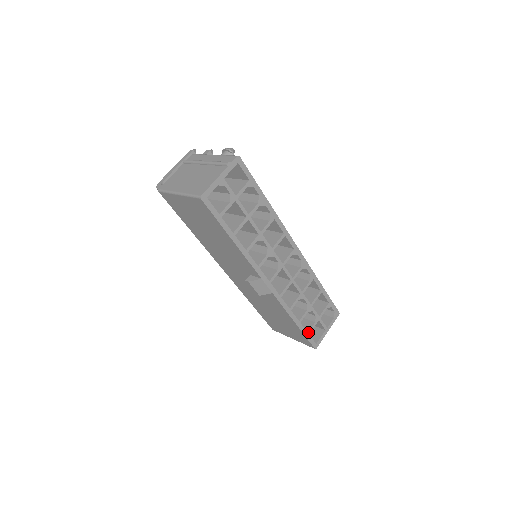
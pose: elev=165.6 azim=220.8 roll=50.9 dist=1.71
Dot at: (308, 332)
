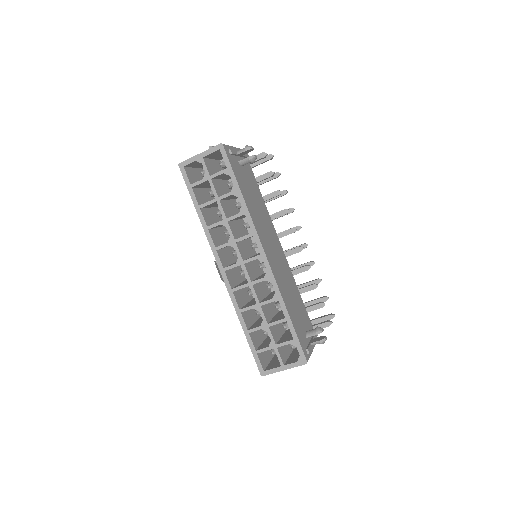
Dot at: (257, 350)
